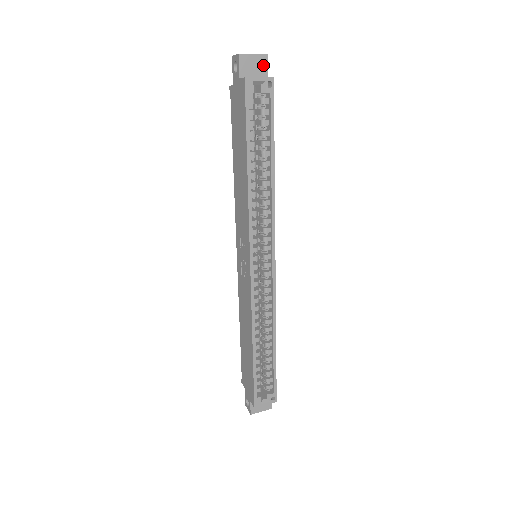
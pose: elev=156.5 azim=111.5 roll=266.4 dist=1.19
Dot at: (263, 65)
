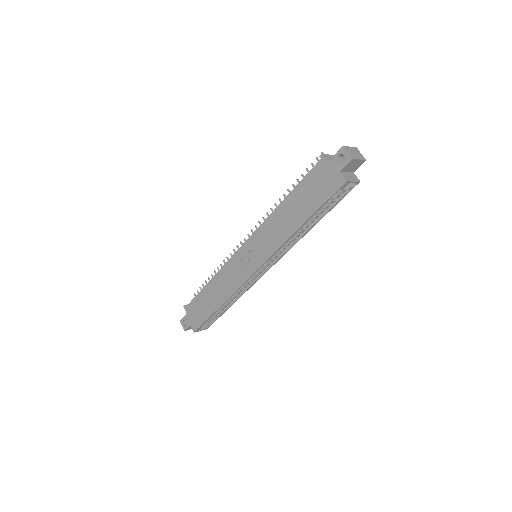
Dot at: (358, 165)
